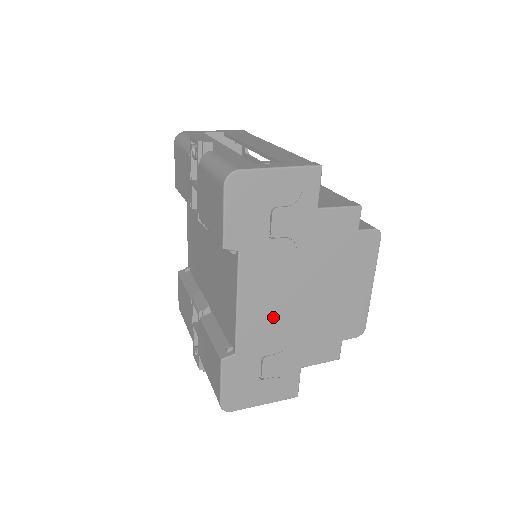
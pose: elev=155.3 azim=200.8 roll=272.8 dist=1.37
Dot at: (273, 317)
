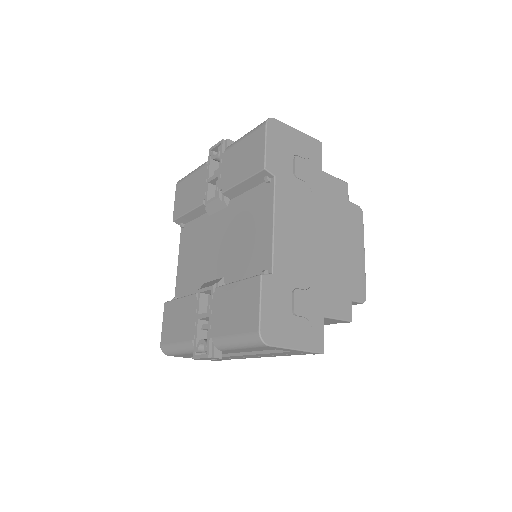
Dot at: (300, 248)
